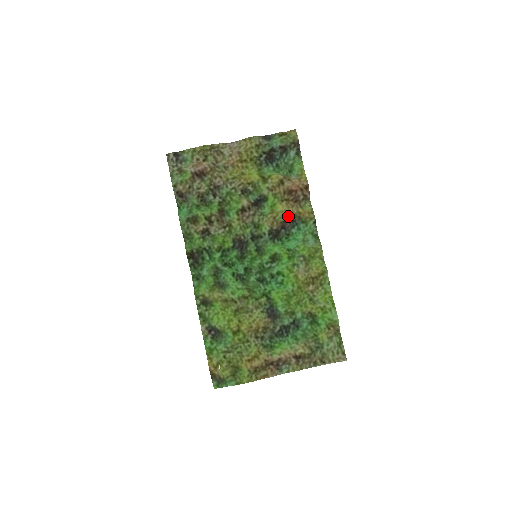
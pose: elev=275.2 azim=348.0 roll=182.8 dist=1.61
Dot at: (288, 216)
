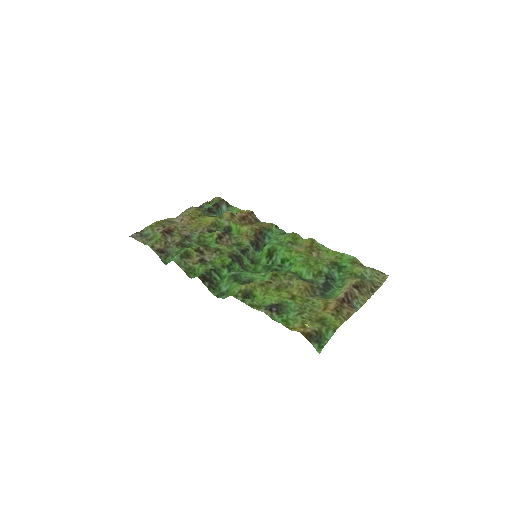
Dot at: (255, 230)
